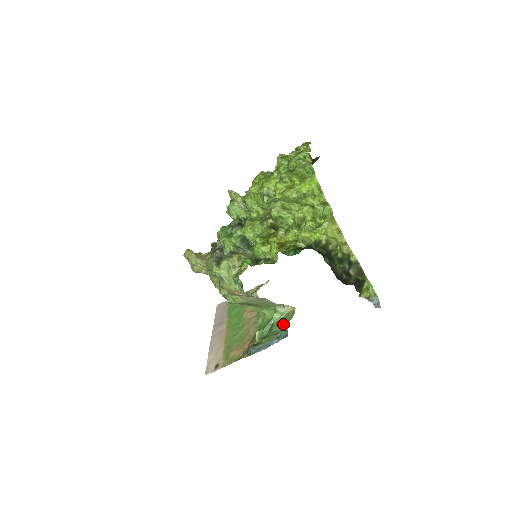
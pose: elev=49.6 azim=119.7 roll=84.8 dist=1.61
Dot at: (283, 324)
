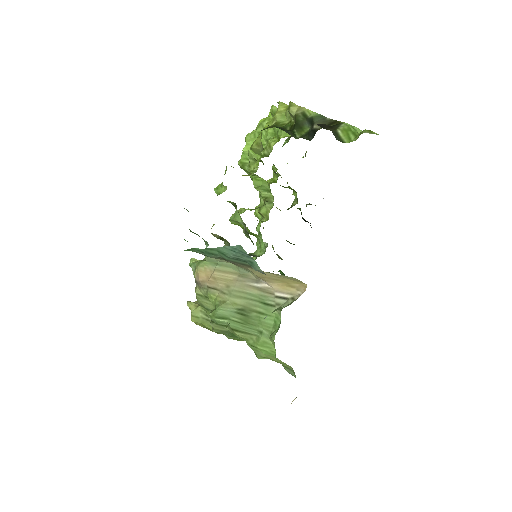
Dot at: occluded
